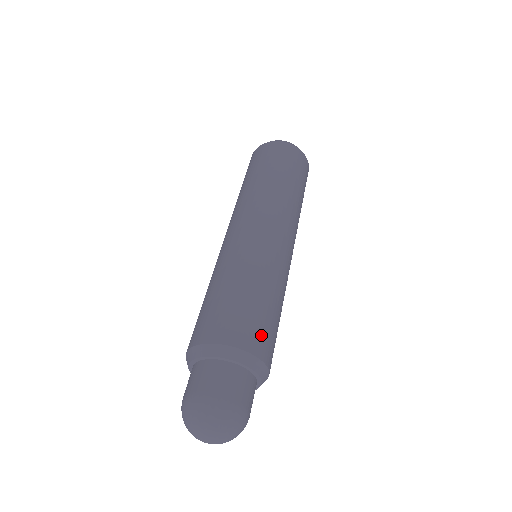
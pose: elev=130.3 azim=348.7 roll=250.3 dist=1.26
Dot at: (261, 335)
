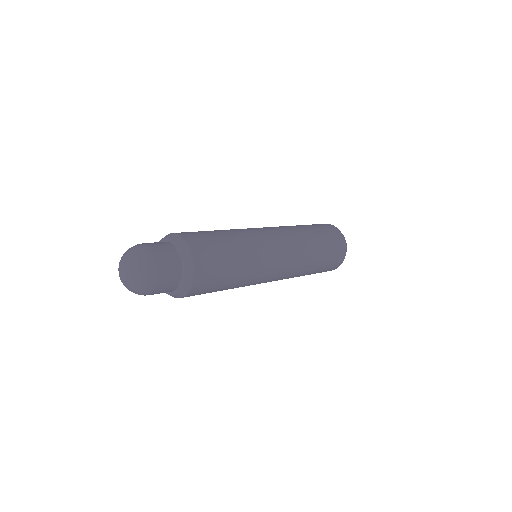
Dot at: (203, 243)
